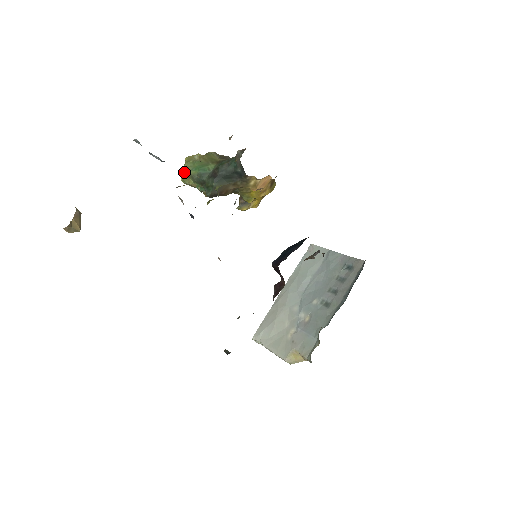
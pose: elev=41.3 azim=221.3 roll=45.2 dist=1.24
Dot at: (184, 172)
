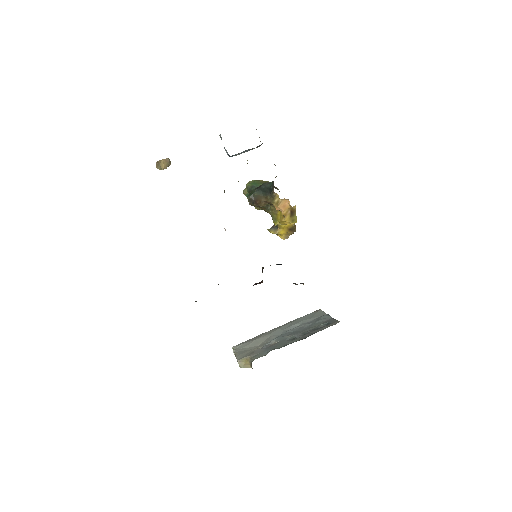
Dot at: occluded
